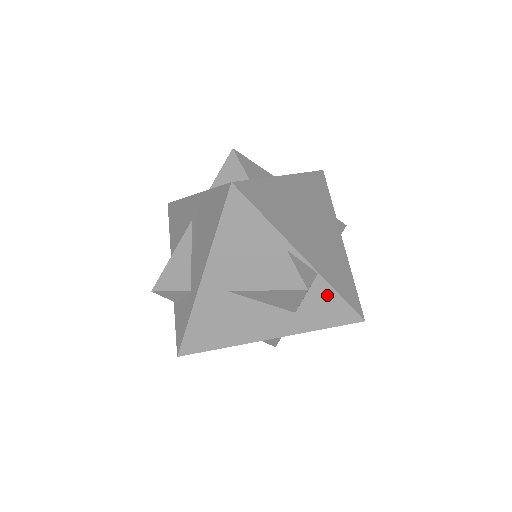
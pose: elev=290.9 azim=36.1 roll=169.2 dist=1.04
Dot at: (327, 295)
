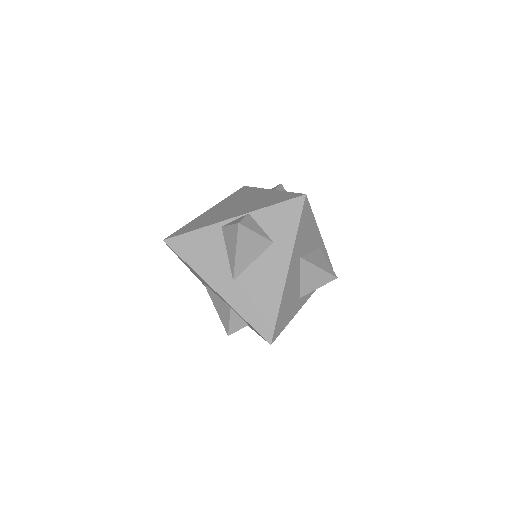
Dot at: (269, 214)
